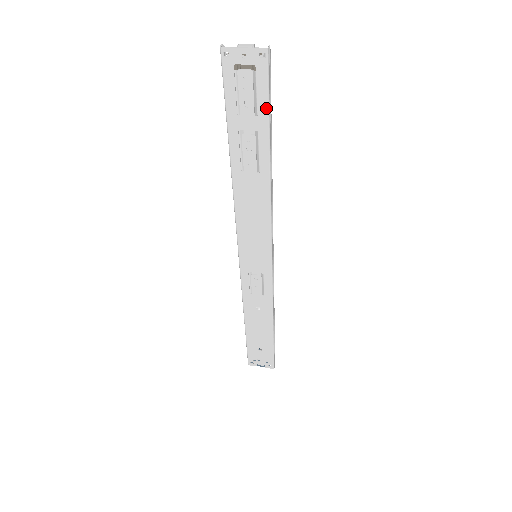
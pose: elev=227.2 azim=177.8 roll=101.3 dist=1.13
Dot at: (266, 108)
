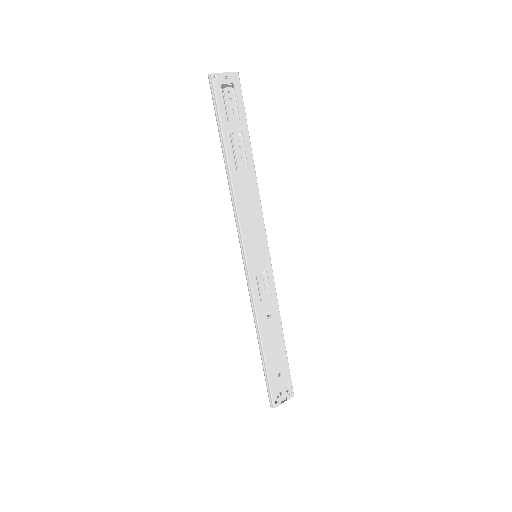
Dot at: (244, 113)
